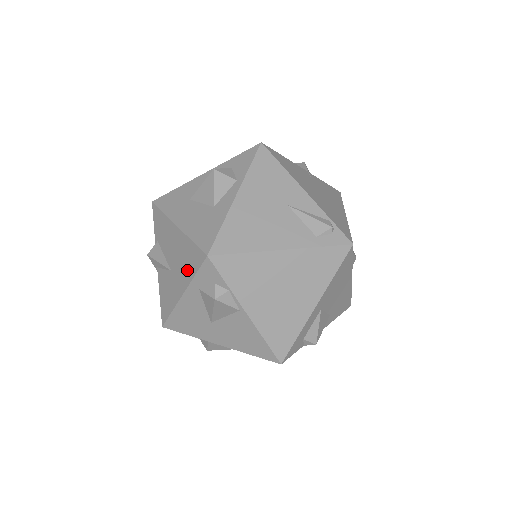
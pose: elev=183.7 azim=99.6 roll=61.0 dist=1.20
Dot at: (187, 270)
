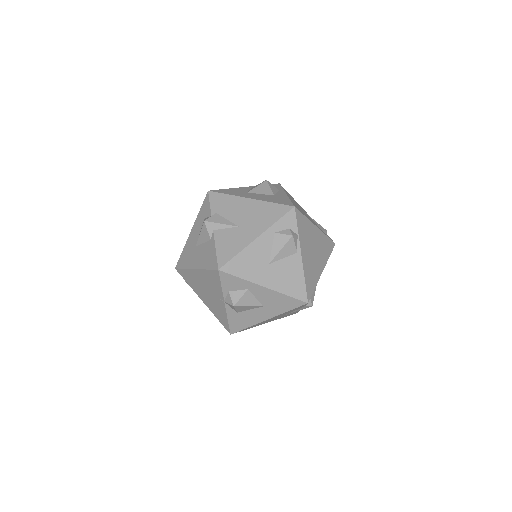
Dot at: (266, 220)
